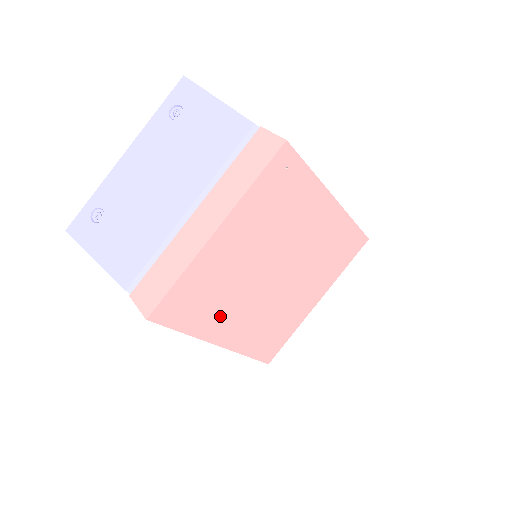
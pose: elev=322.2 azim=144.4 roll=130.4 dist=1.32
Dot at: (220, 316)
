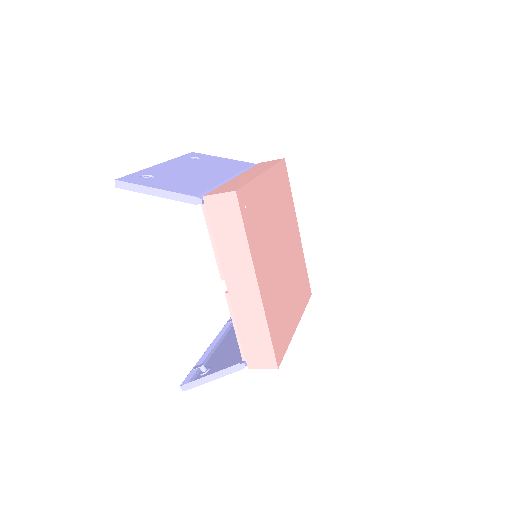
Dot at: (261, 252)
